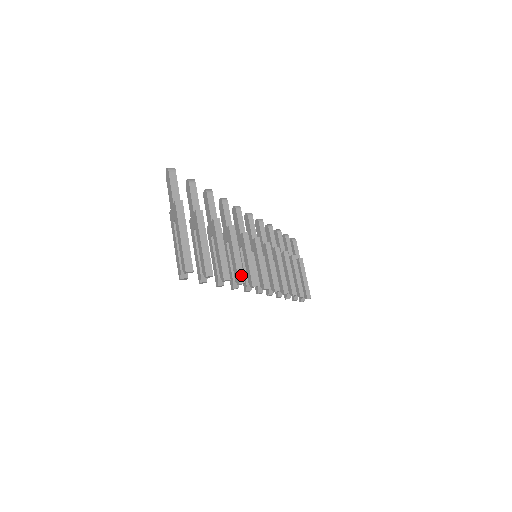
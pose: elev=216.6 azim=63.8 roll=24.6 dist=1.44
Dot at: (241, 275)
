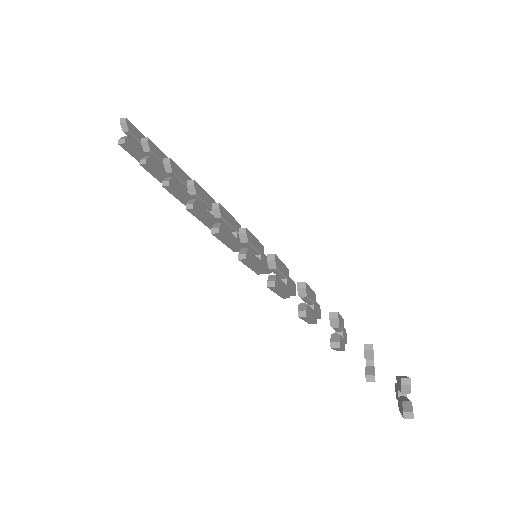
Dot at: (195, 184)
